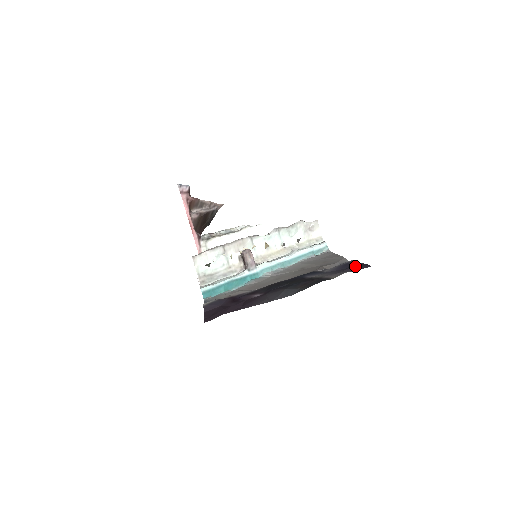
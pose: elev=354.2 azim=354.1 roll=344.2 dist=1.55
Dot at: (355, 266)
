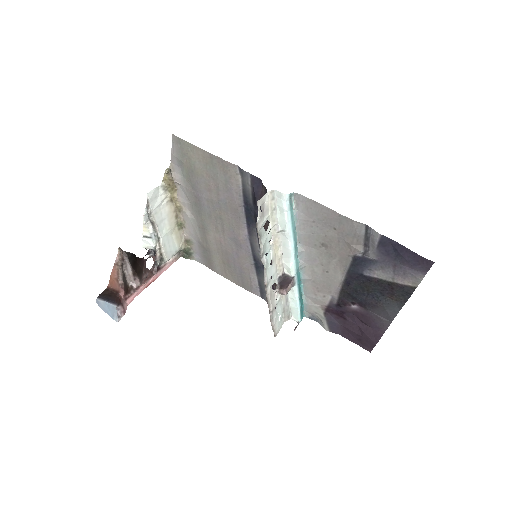
Dot at: (411, 261)
